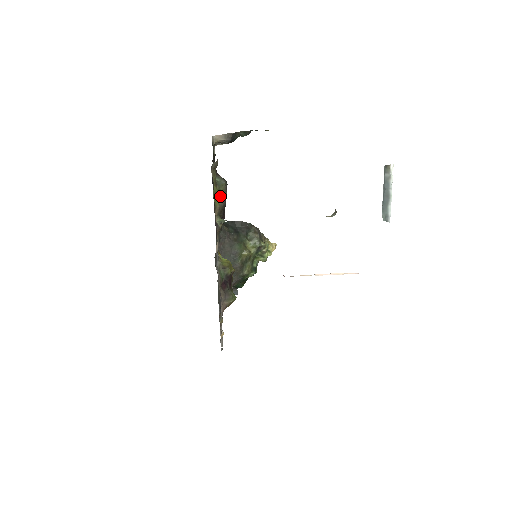
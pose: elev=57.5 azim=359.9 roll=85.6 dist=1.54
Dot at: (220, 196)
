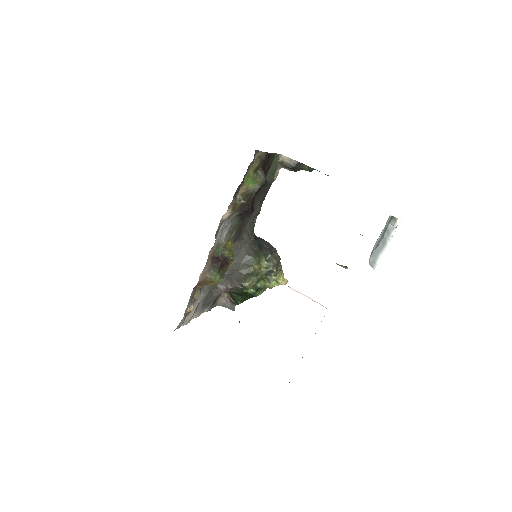
Dot at: (253, 183)
